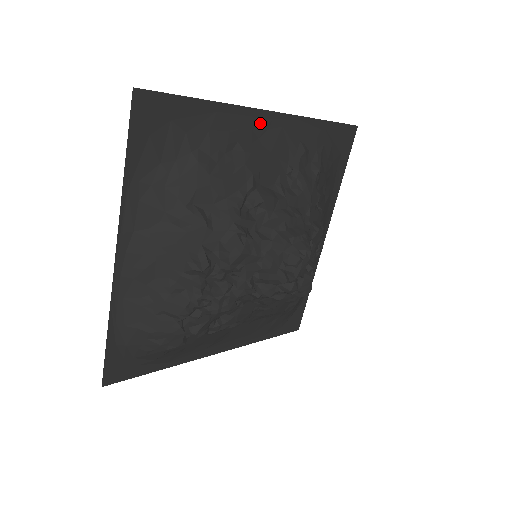
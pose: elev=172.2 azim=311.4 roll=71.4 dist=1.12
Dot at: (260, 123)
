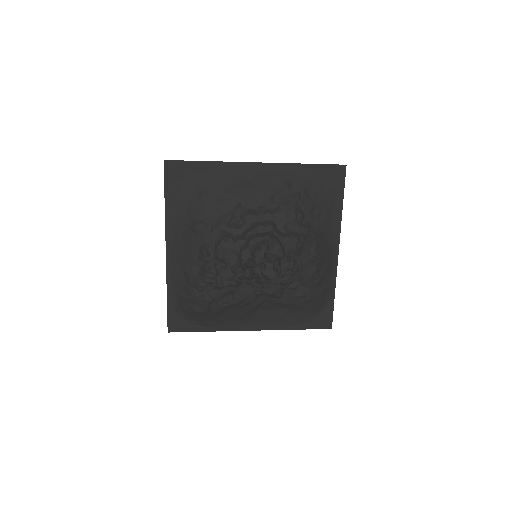
Dot at: (250, 171)
